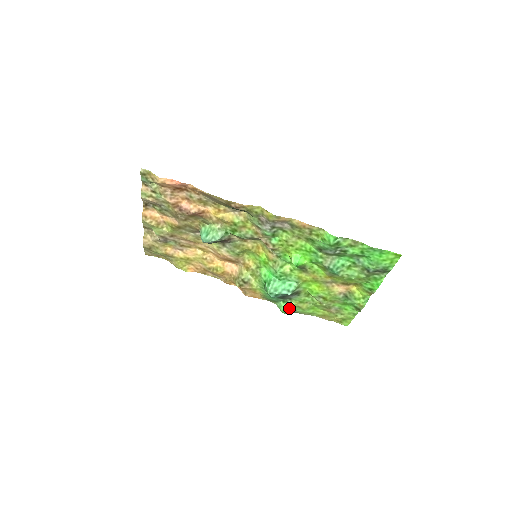
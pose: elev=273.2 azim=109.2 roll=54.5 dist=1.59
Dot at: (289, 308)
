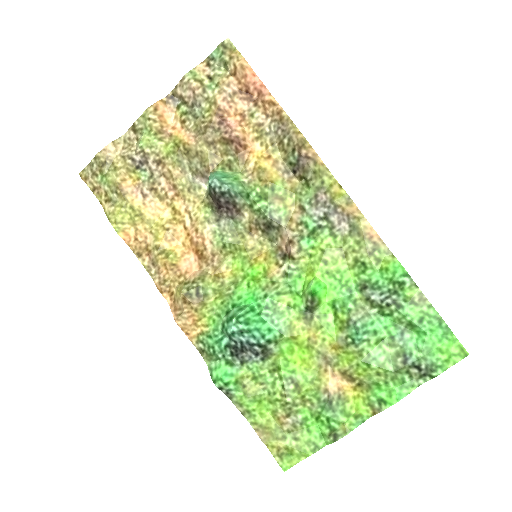
Dot at: (230, 377)
